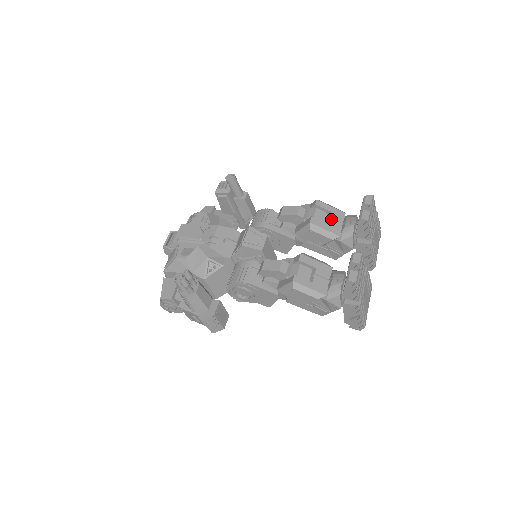
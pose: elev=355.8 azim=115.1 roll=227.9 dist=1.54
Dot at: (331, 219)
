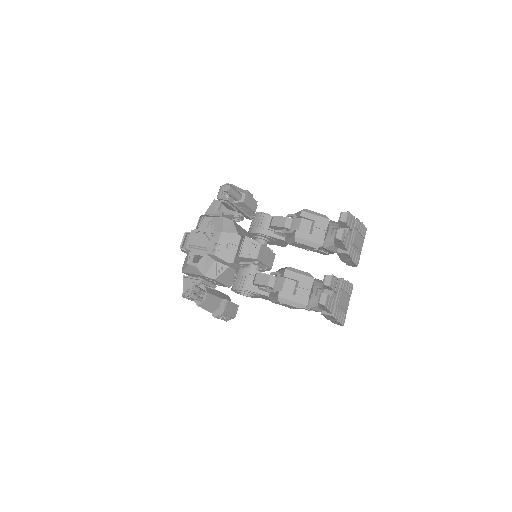
Dot at: (315, 228)
